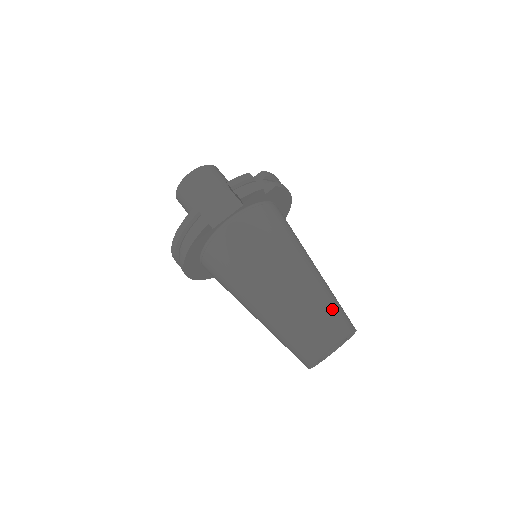
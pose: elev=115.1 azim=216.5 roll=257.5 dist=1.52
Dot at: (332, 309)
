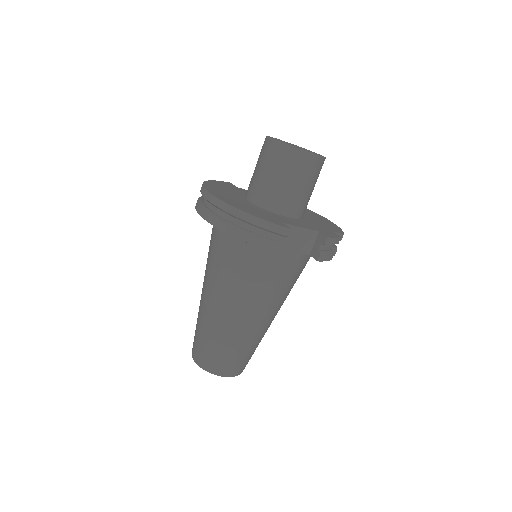
Dot at: (253, 353)
